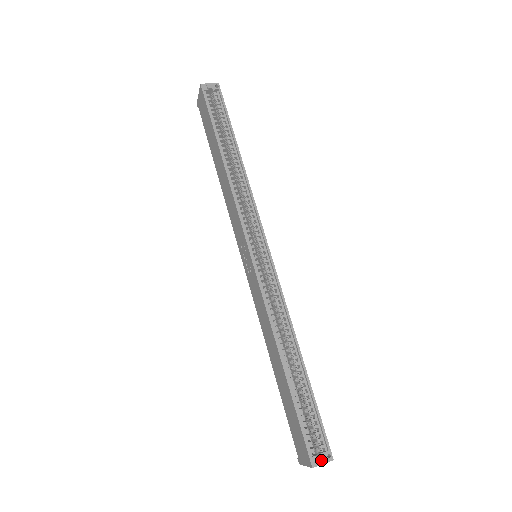
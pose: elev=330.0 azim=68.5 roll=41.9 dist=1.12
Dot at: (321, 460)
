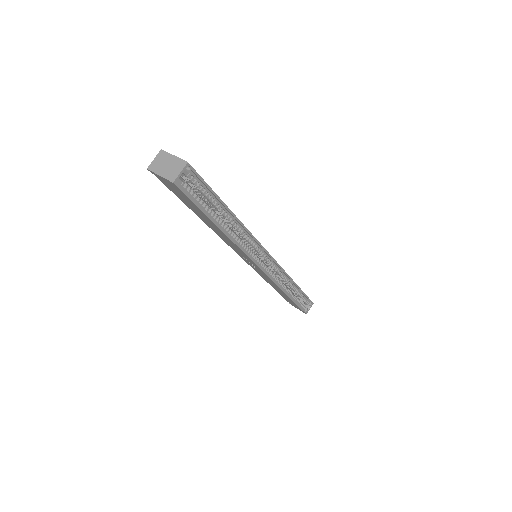
Dot at: (309, 308)
